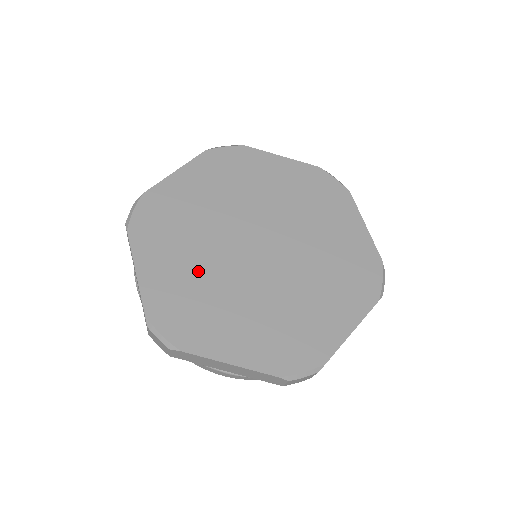
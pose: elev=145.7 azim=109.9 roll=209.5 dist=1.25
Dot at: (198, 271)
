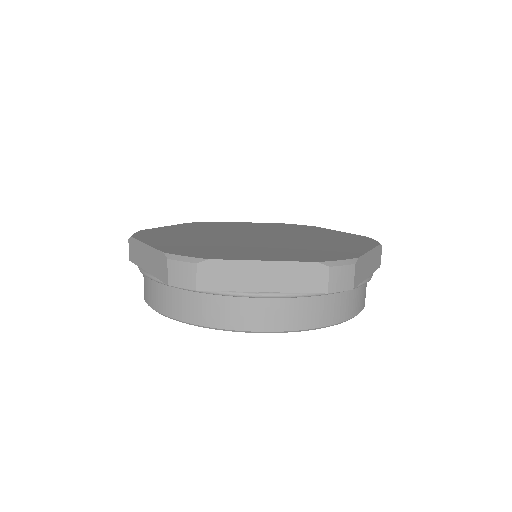
Dot at: (199, 232)
